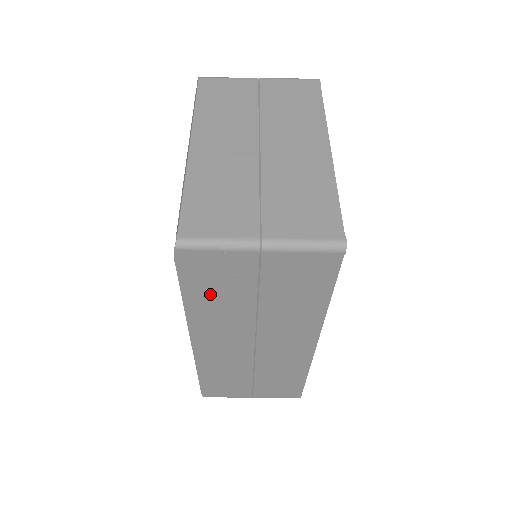
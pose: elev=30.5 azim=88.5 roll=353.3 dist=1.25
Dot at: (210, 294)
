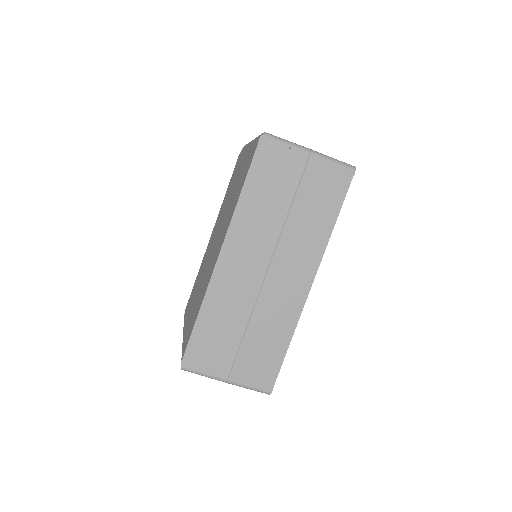
Dot at: (263, 190)
